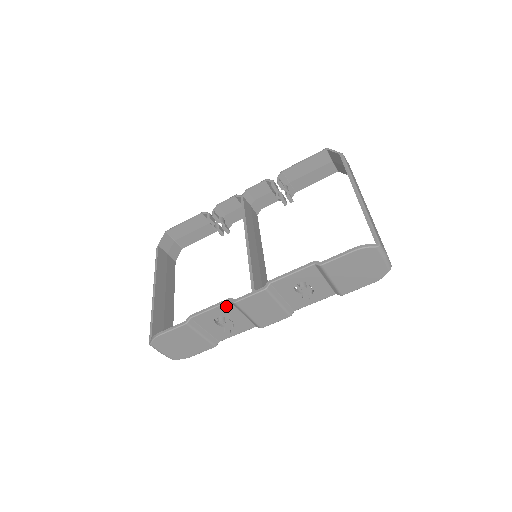
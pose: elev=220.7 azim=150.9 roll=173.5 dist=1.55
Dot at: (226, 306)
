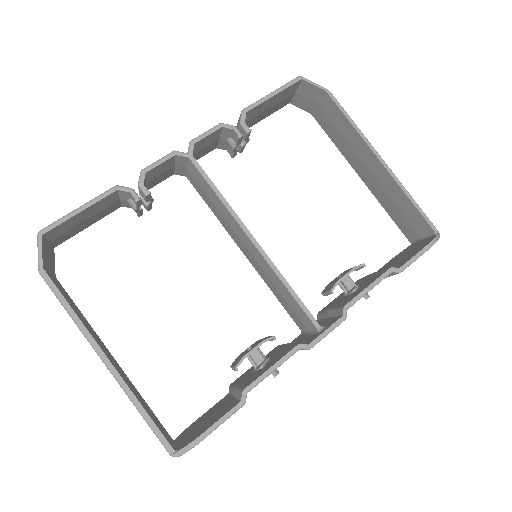
Dot at: (290, 355)
